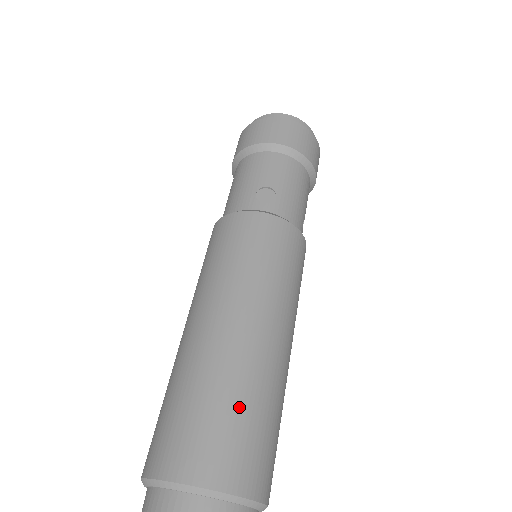
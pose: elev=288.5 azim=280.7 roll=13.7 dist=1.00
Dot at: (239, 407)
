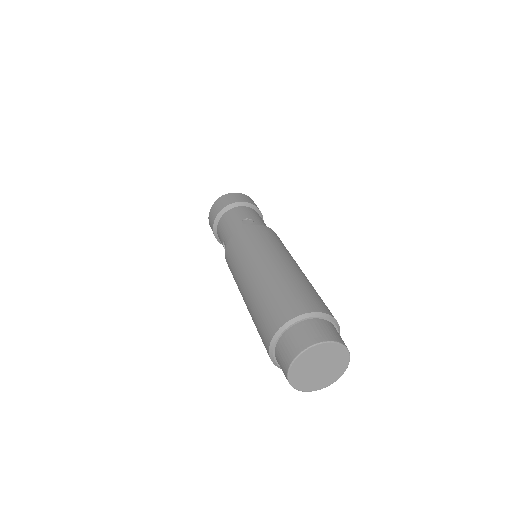
Dot at: (301, 286)
